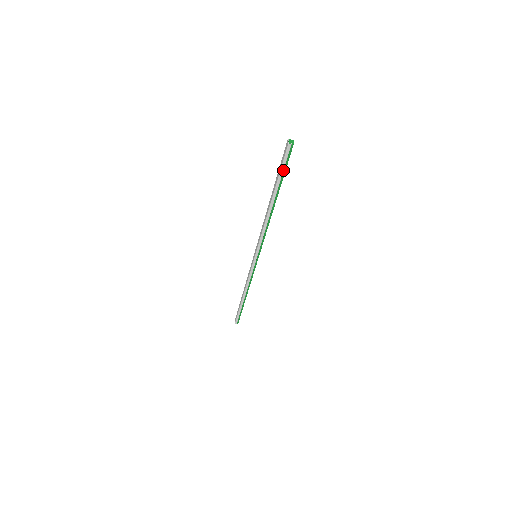
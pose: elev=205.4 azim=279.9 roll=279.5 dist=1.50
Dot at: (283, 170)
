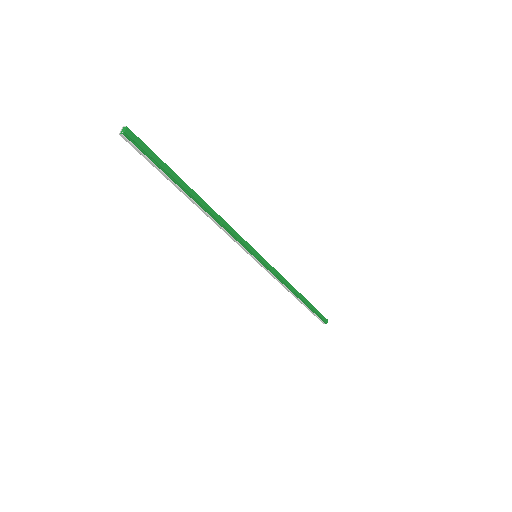
Dot at: (154, 164)
